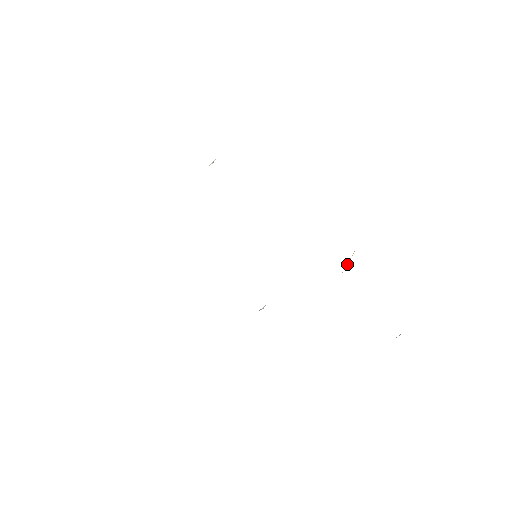
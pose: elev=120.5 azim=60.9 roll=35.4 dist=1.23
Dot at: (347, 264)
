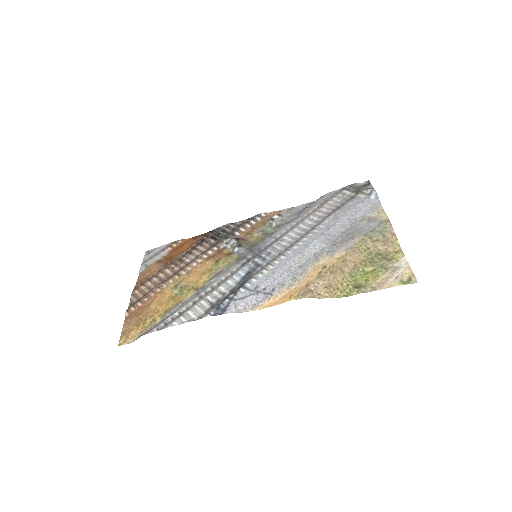
Dot at: (332, 252)
